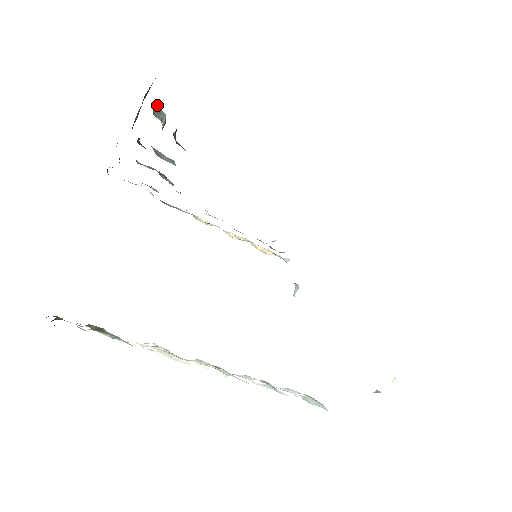
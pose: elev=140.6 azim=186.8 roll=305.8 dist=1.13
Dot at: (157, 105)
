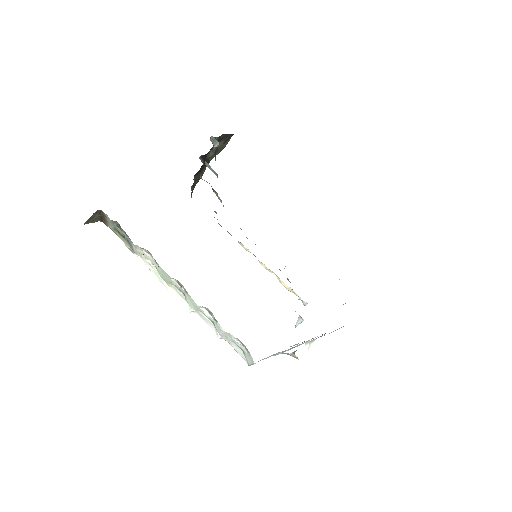
Dot at: (216, 138)
